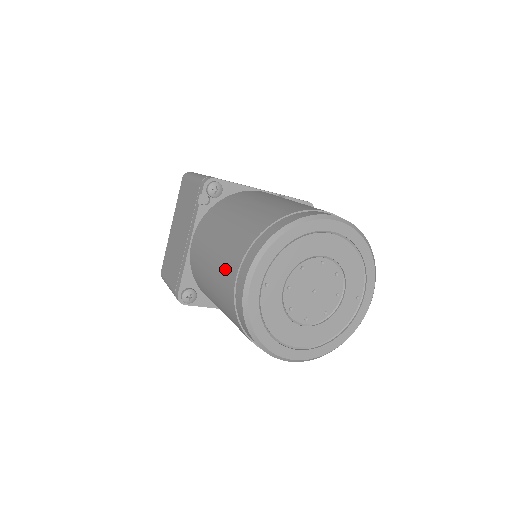
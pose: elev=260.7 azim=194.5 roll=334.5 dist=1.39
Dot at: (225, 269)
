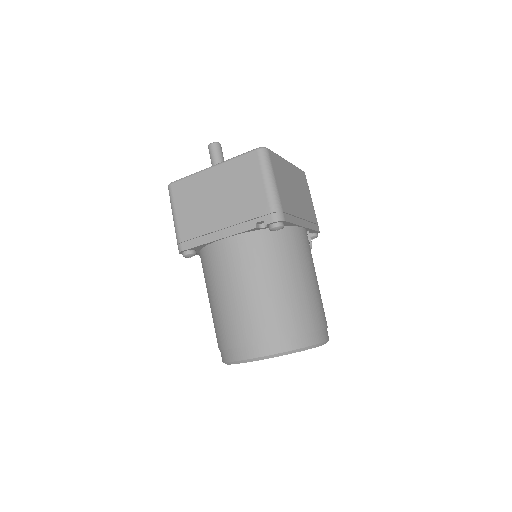
Dot at: (242, 324)
